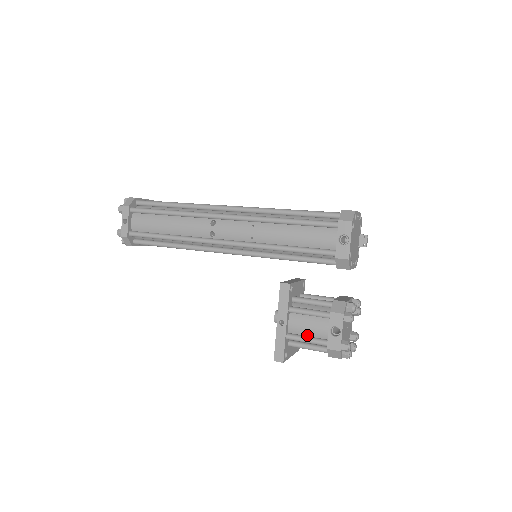
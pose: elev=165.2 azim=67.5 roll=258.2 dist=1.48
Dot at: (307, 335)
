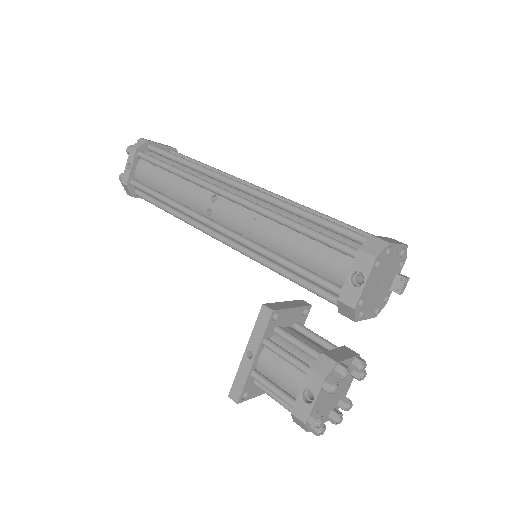
Dot at: (276, 383)
